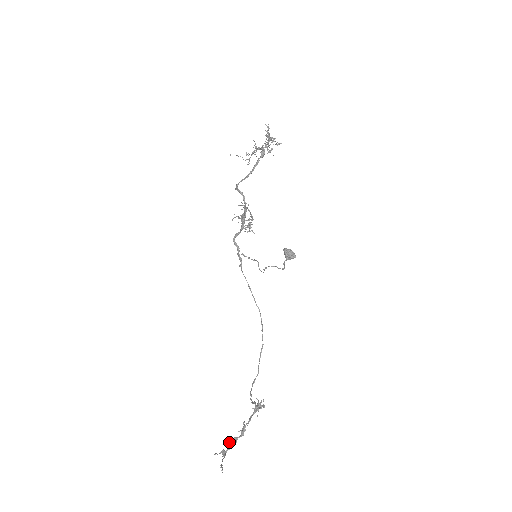
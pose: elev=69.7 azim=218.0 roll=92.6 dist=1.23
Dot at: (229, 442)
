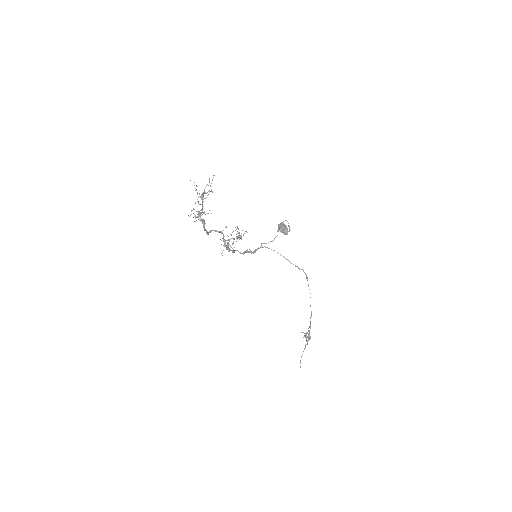
Dot at: (307, 337)
